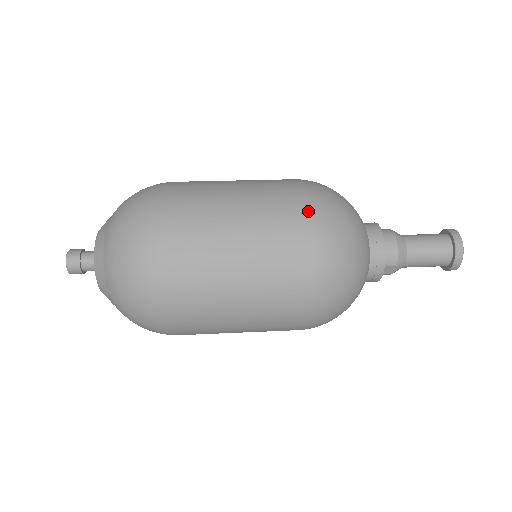
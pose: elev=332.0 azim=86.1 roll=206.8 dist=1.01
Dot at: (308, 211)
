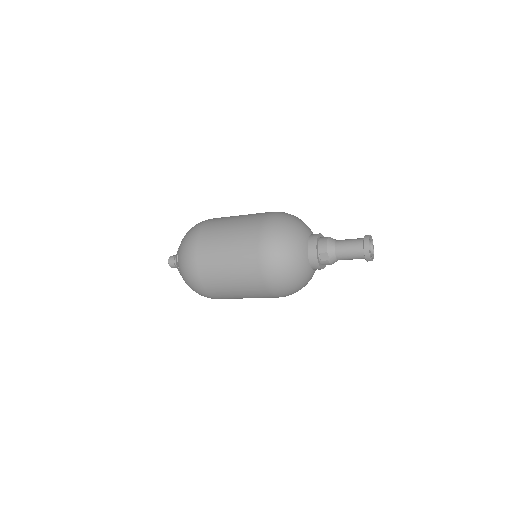
Dot at: (267, 216)
